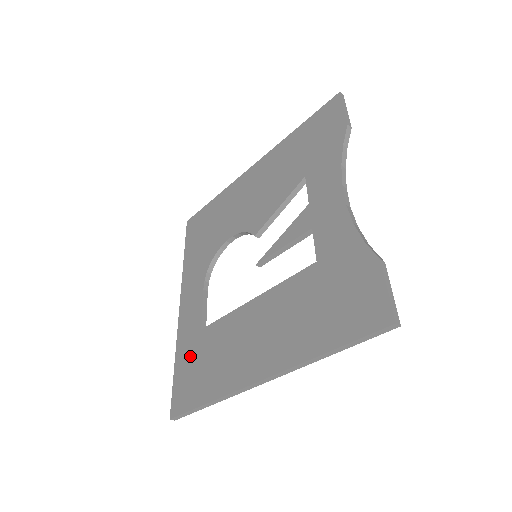
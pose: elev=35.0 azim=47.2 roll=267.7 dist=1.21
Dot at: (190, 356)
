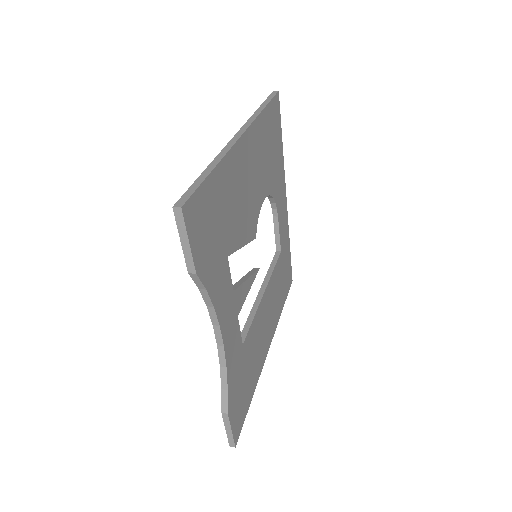
Dot at: occluded
